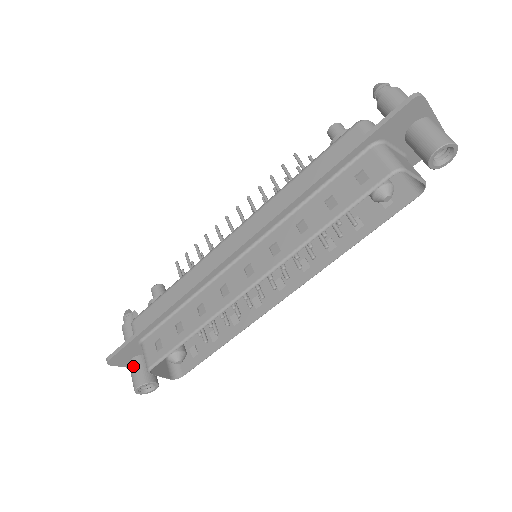
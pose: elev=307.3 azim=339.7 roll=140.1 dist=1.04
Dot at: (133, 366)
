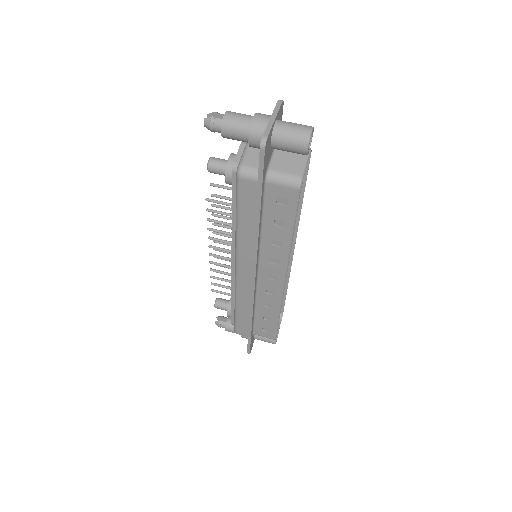
Dot at: (260, 339)
